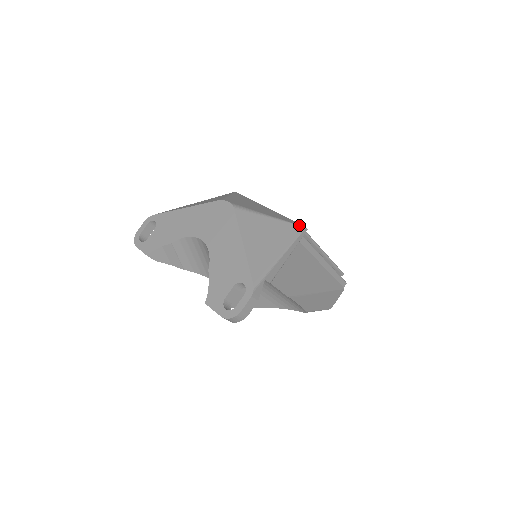
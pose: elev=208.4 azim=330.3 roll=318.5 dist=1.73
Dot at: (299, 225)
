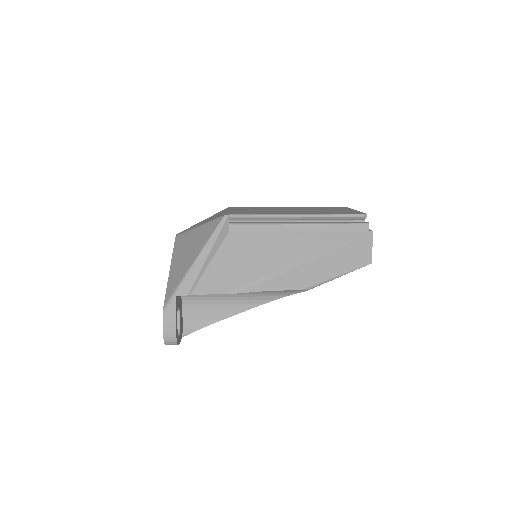
Dot at: (219, 217)
